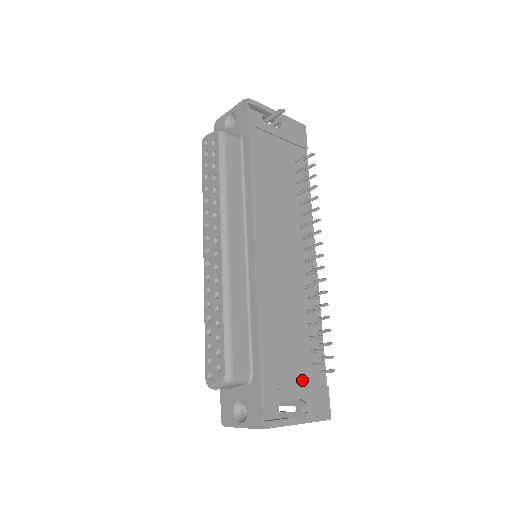
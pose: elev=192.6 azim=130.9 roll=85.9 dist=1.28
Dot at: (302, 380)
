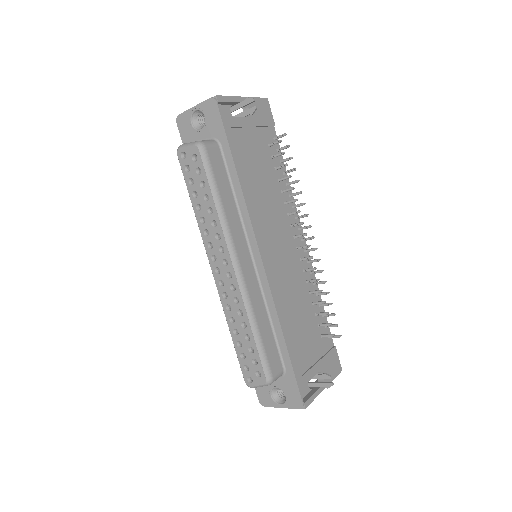
Dot at: (318, 353)
